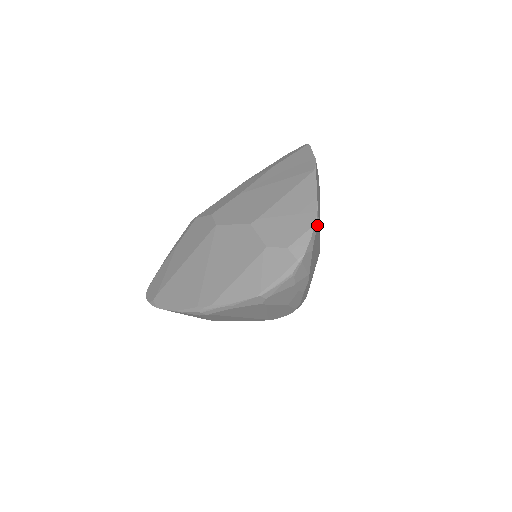
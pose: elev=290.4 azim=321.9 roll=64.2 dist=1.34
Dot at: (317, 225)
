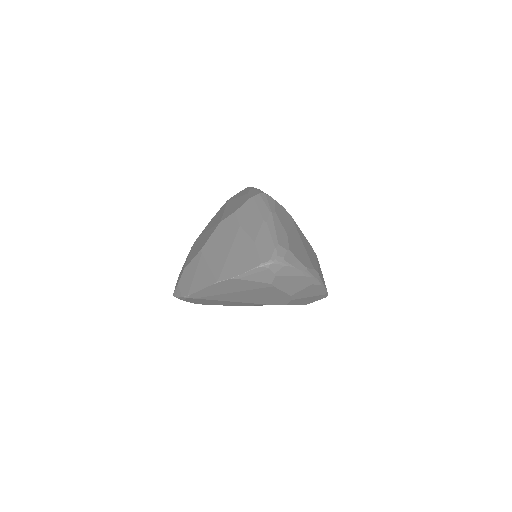
Dot at: (189, 298)
